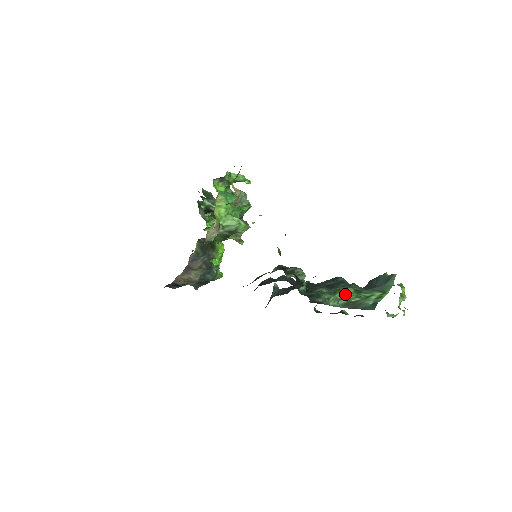
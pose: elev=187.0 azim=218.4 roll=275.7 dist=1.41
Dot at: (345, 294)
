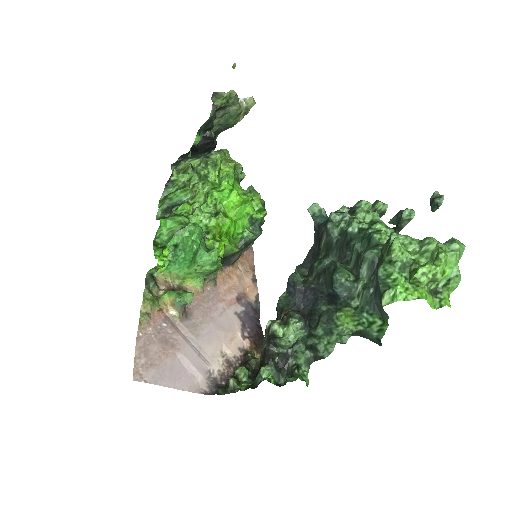
Dot at: (341, 333)
